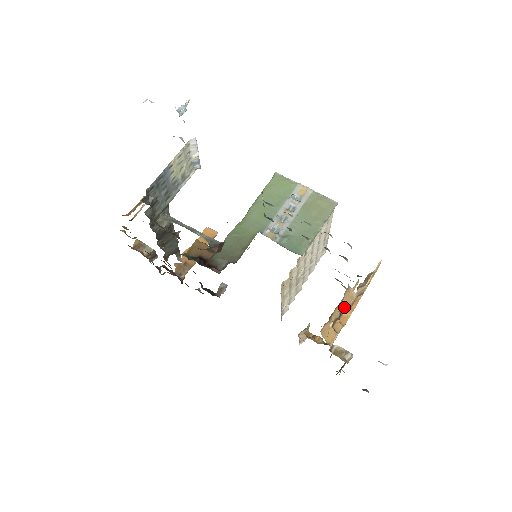
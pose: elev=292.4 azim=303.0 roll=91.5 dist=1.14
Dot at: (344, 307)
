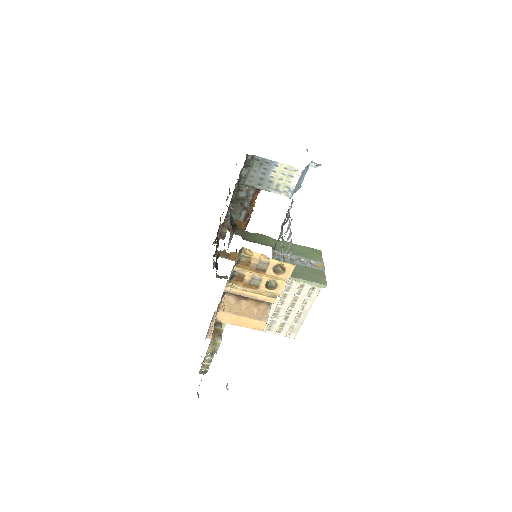
Dot at: (247, 254)
